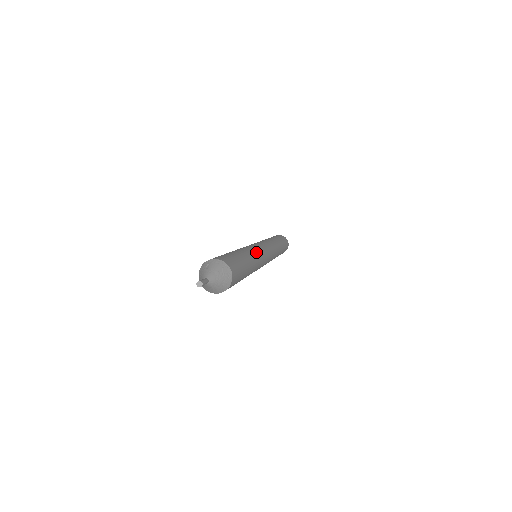
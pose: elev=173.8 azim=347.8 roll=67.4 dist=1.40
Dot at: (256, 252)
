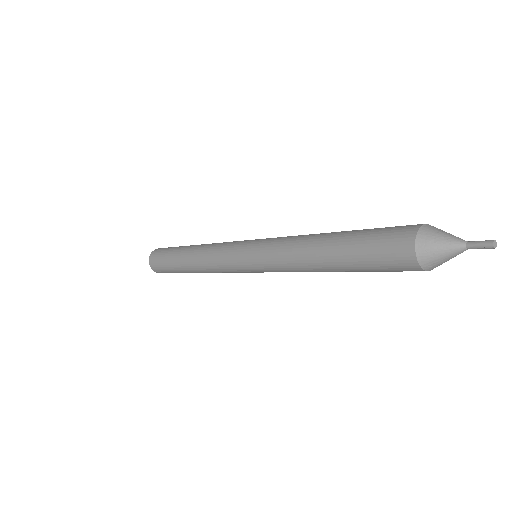
Dot at: occluded
